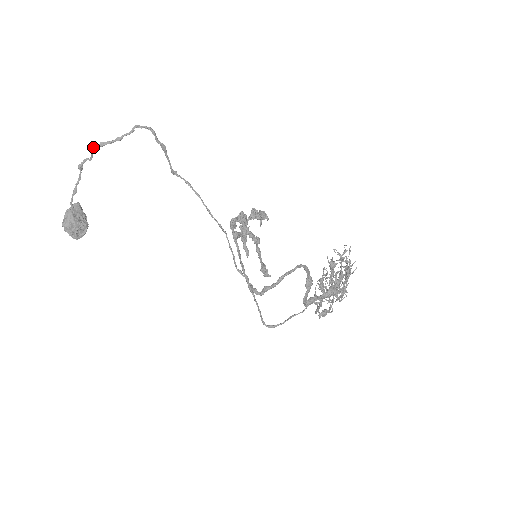
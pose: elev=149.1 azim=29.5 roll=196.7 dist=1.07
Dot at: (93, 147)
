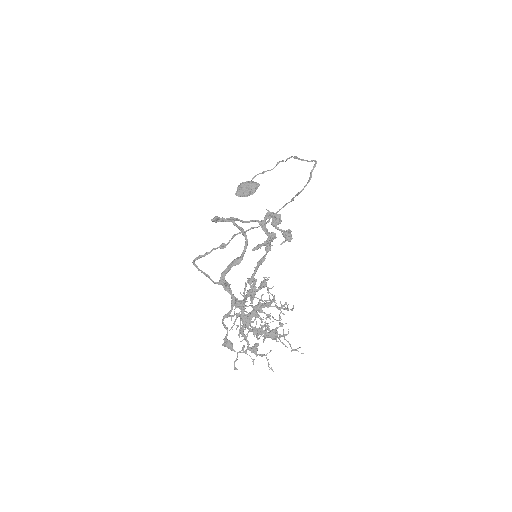
Dot at: (292, 156)
